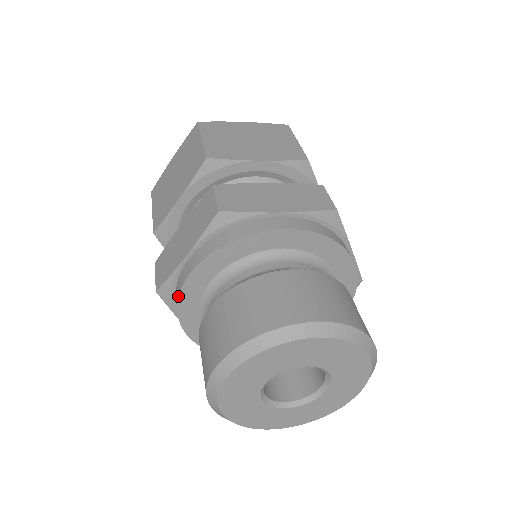
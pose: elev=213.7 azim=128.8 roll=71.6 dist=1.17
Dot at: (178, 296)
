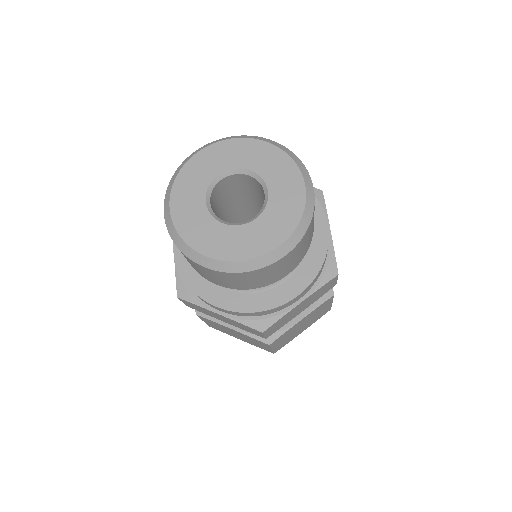
Dot at: occluded
